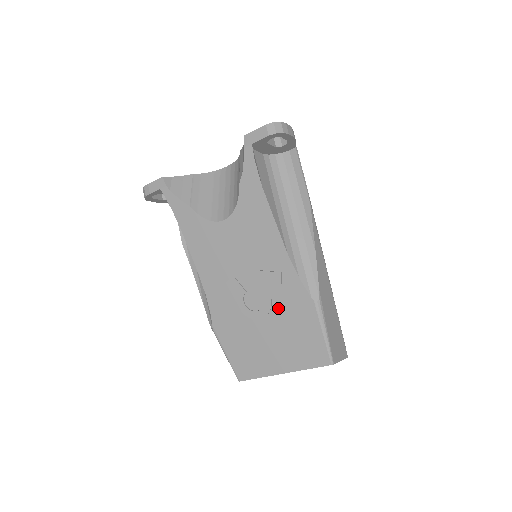
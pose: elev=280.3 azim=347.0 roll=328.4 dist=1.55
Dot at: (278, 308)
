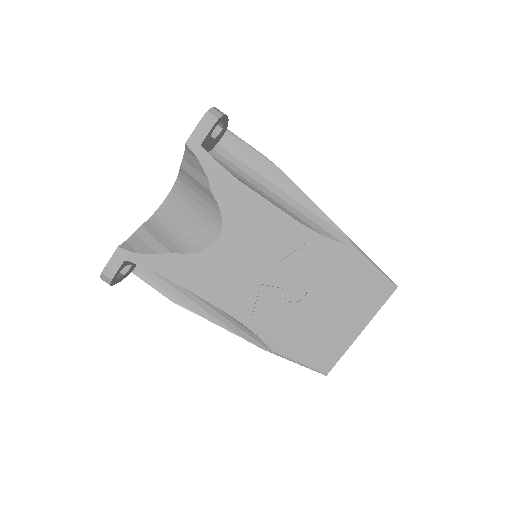
Dot at: (321, 279)
